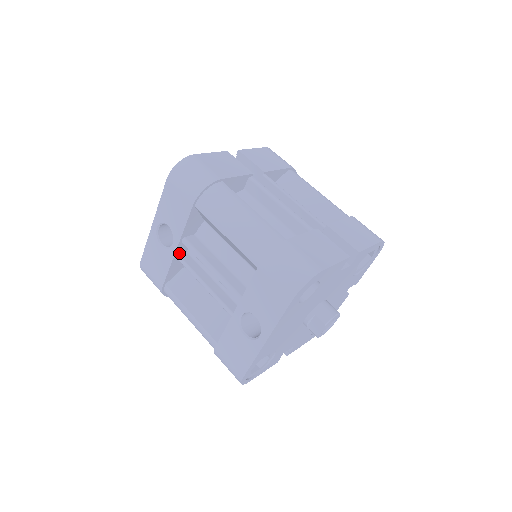
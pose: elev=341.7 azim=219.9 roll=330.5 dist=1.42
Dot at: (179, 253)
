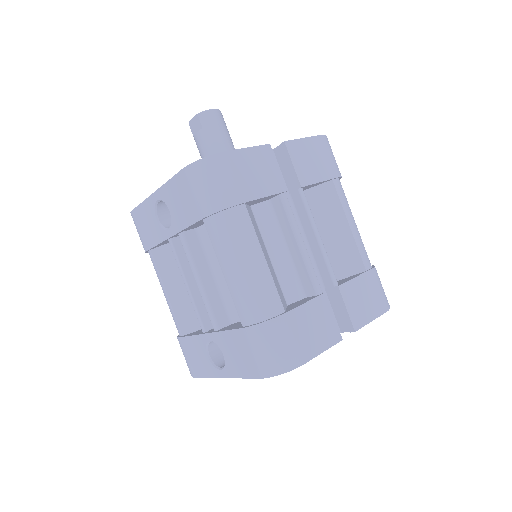
Dot at: (173, 238)
